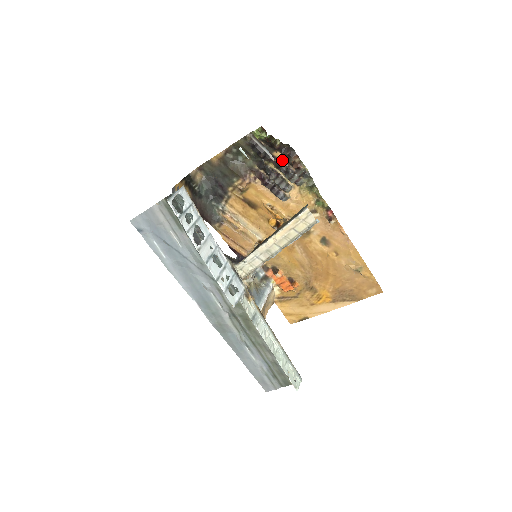
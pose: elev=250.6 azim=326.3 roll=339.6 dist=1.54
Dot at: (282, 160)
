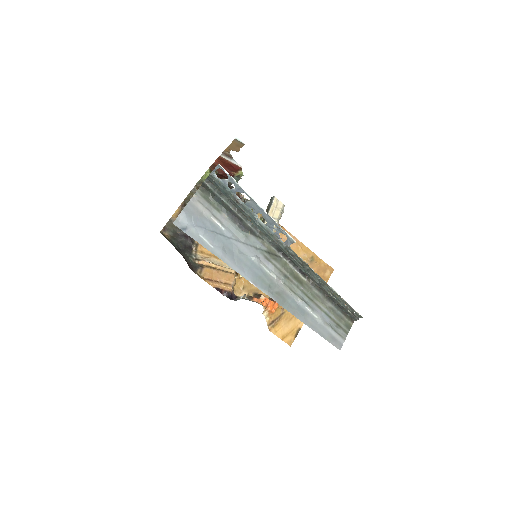
Dot at: occluded
